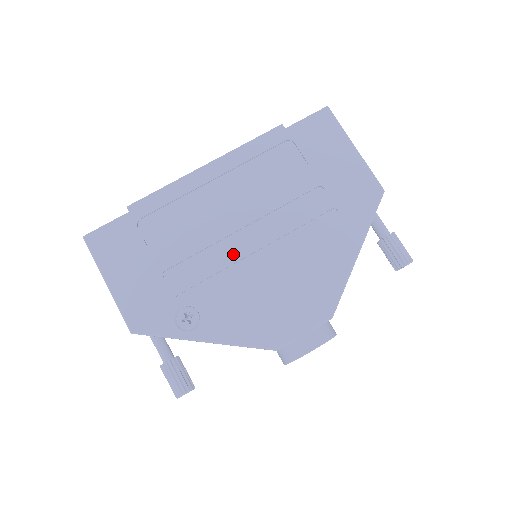
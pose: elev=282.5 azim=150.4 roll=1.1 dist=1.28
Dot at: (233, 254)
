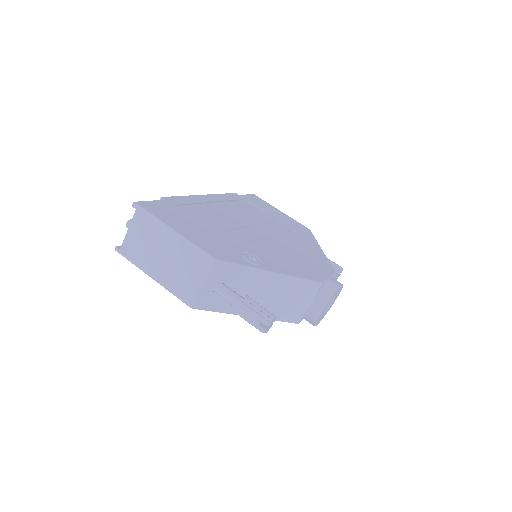
Dot at: (255, 235)
